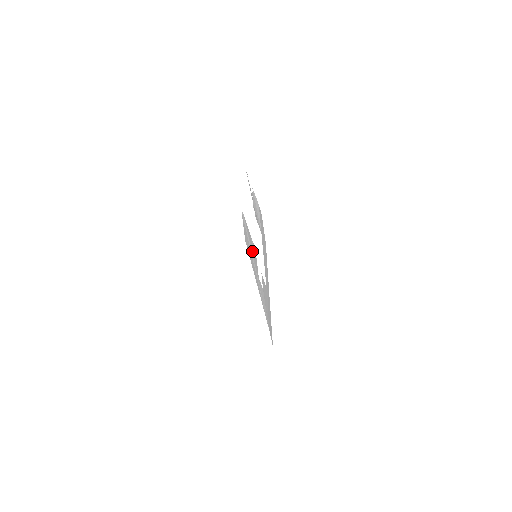
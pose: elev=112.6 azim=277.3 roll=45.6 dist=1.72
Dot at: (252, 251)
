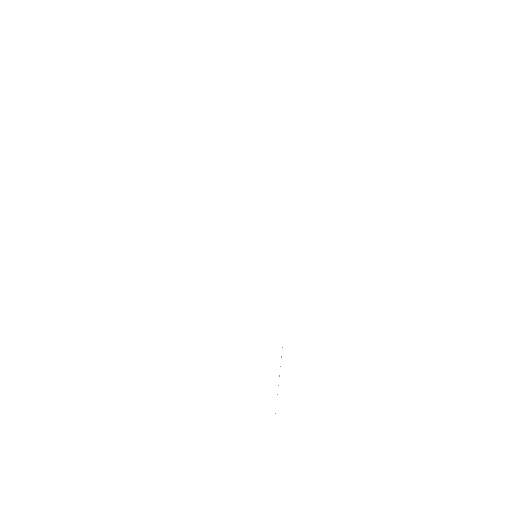
Dot at: occluded
